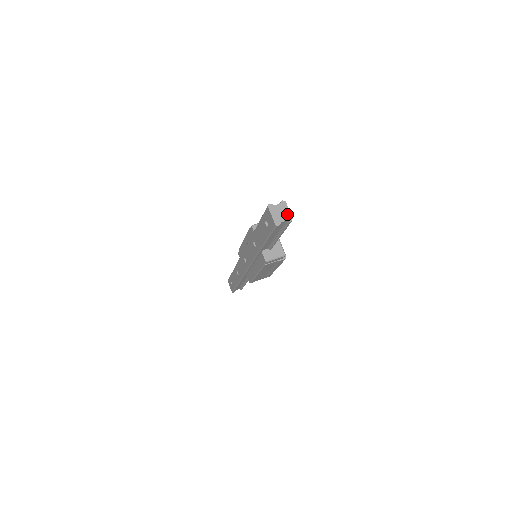
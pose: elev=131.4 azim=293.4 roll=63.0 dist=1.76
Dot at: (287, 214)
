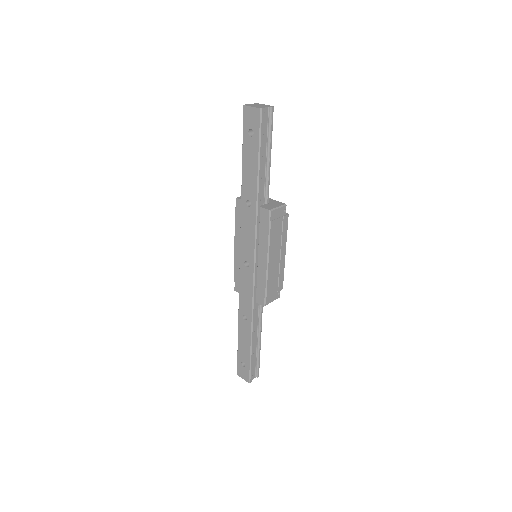
Dot at: (266, 105)
